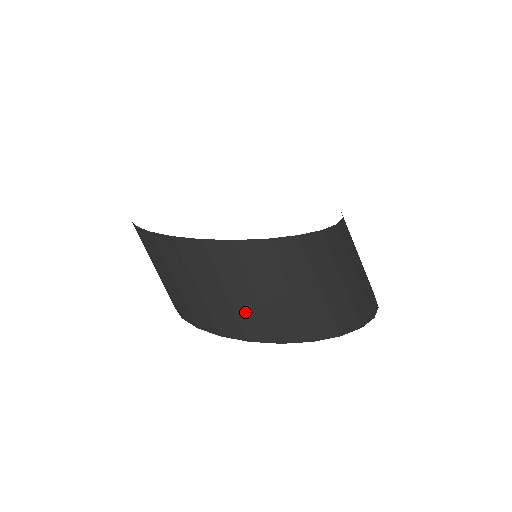
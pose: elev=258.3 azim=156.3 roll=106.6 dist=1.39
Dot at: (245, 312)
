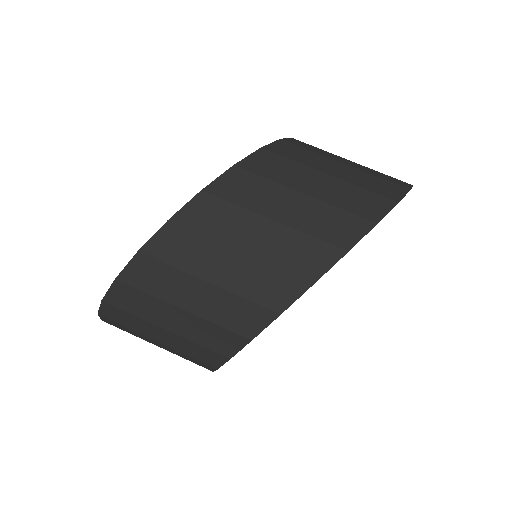
Dot at: (279, 254)
